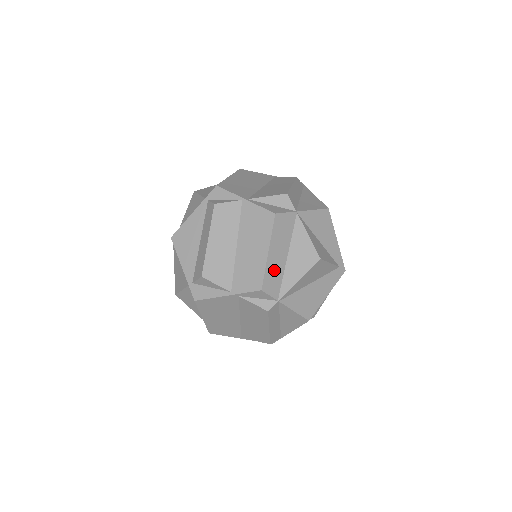
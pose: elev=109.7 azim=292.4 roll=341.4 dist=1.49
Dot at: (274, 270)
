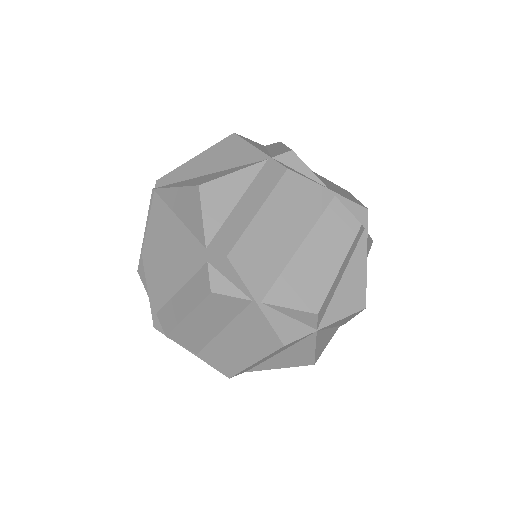
Dot at: (254, 365)
